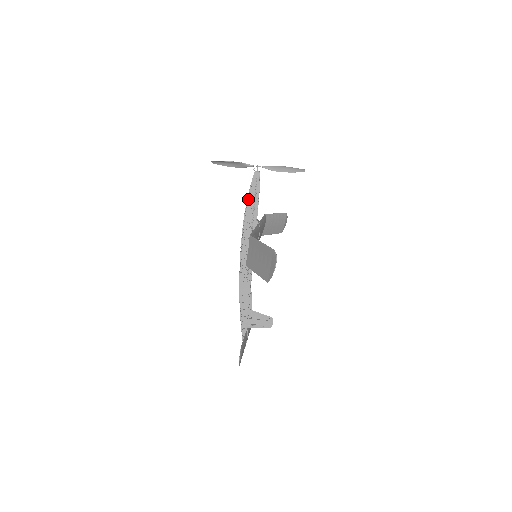
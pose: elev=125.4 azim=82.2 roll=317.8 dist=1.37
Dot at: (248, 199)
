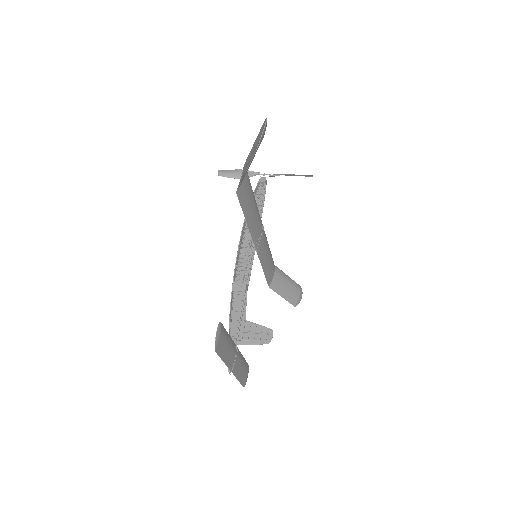
Dot at: occluded
